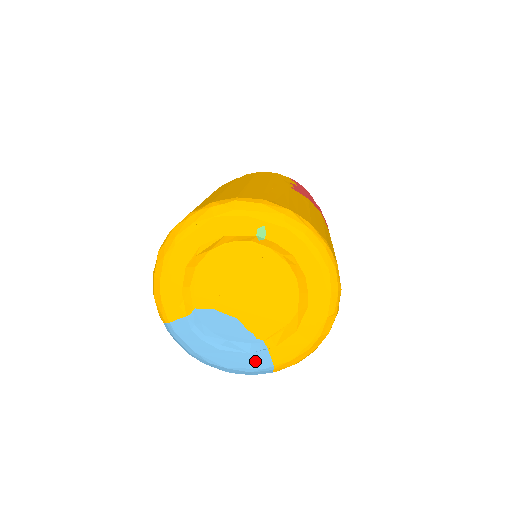
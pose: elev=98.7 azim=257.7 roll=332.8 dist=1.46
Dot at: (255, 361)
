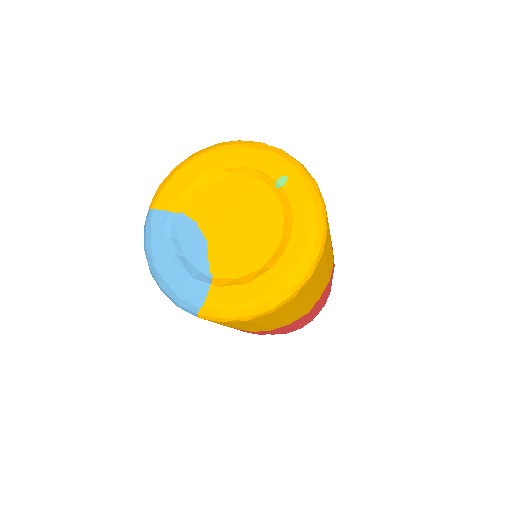
Dot at: (192, 289)
